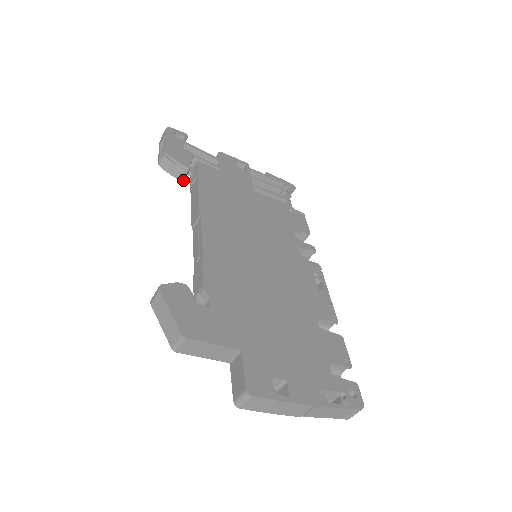
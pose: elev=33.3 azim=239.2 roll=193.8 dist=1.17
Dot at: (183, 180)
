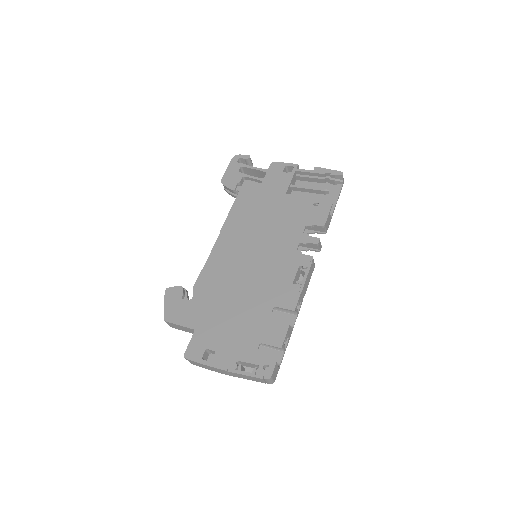
Dot at: occluded
